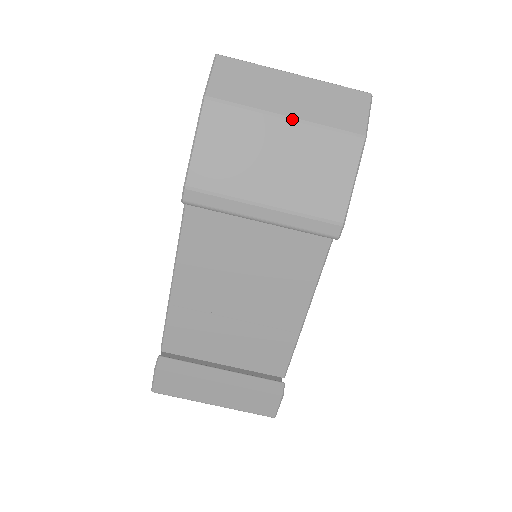
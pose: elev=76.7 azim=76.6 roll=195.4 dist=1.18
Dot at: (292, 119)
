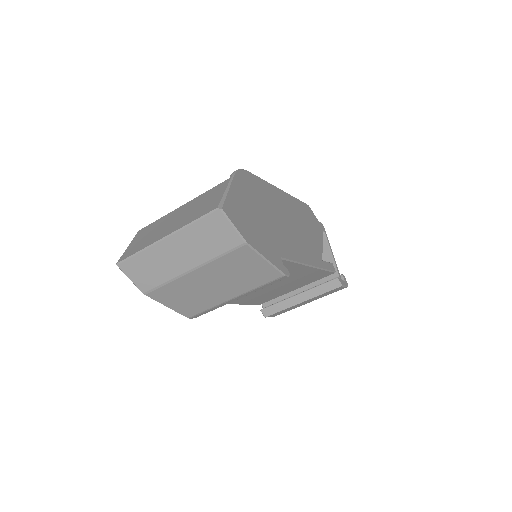
Dot at: (196, 268)
